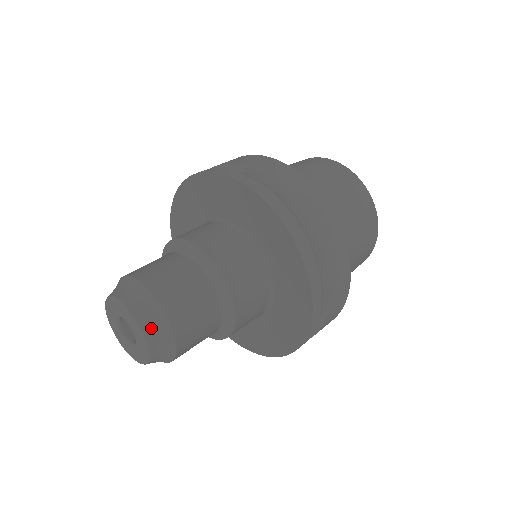
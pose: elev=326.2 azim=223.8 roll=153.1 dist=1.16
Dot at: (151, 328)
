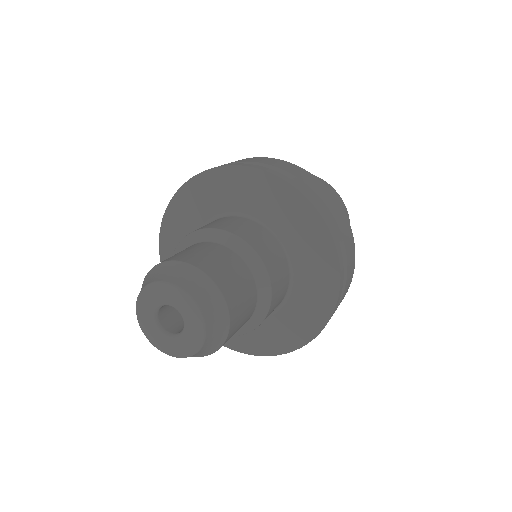
Dot at: (212, 320)
